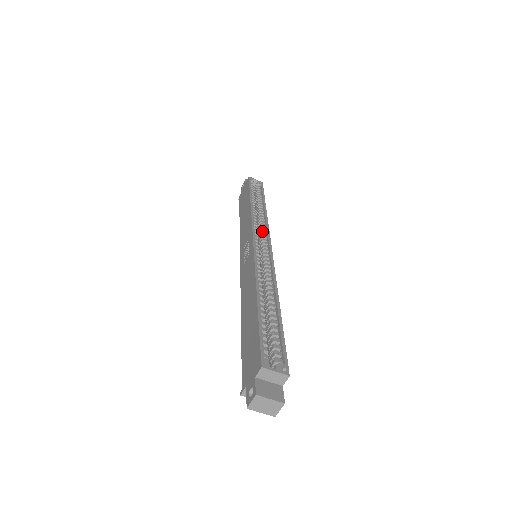
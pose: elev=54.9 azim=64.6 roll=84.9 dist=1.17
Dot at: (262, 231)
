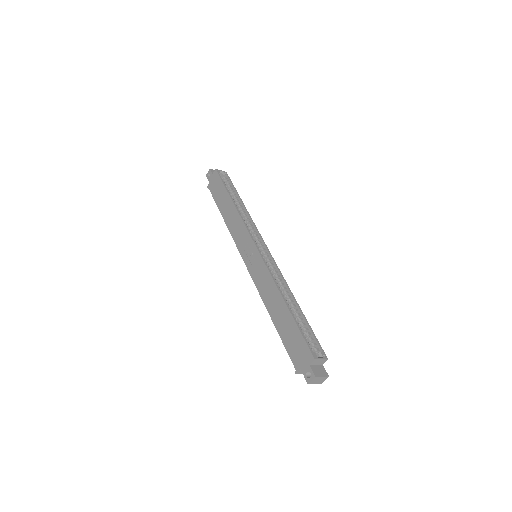
Dot at: (254, 232)
